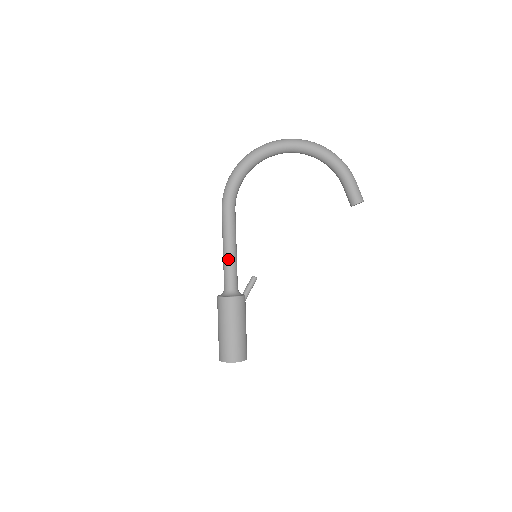
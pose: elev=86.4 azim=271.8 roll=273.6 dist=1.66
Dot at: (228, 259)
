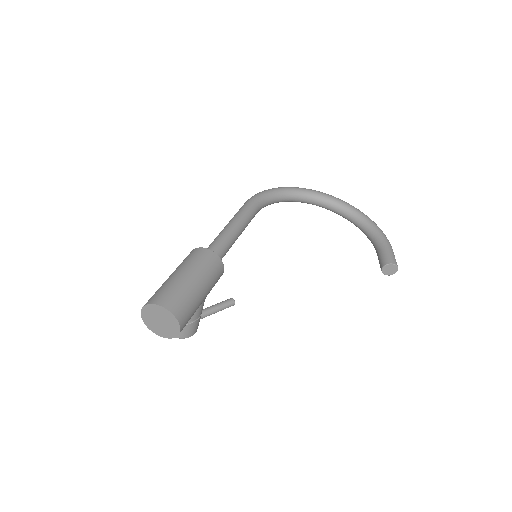
Dot at: (227, 230)
